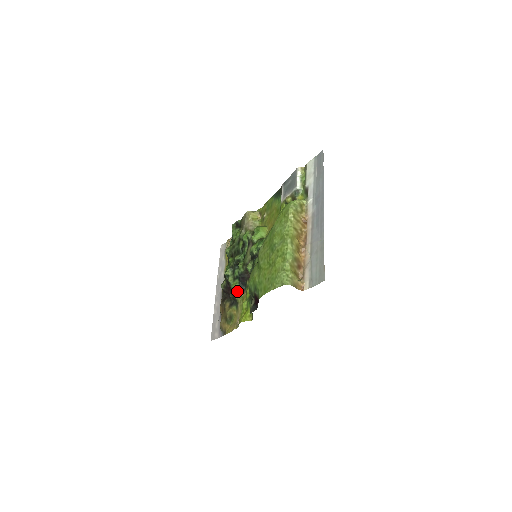
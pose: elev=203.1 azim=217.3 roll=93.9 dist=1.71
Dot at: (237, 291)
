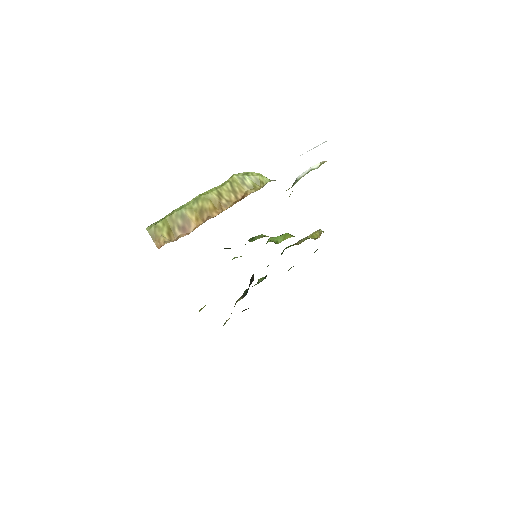
Dot at: (242, 295)
